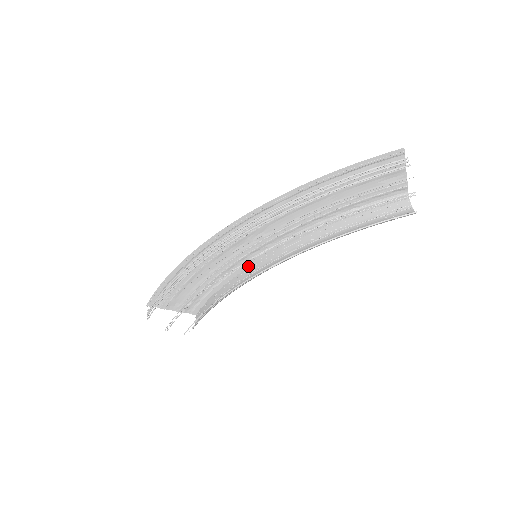
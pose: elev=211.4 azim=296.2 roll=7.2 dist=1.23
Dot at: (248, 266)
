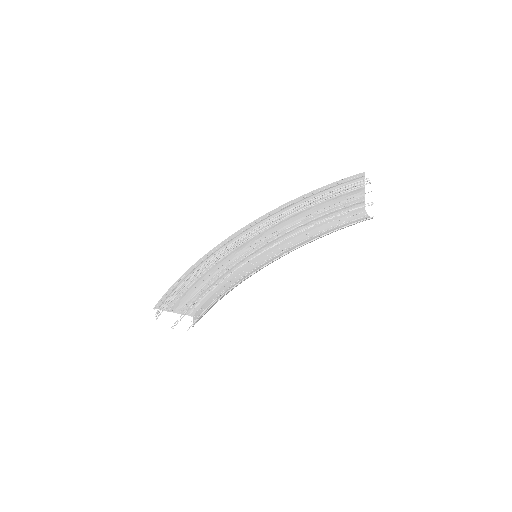
Dot at: (244, 268)
